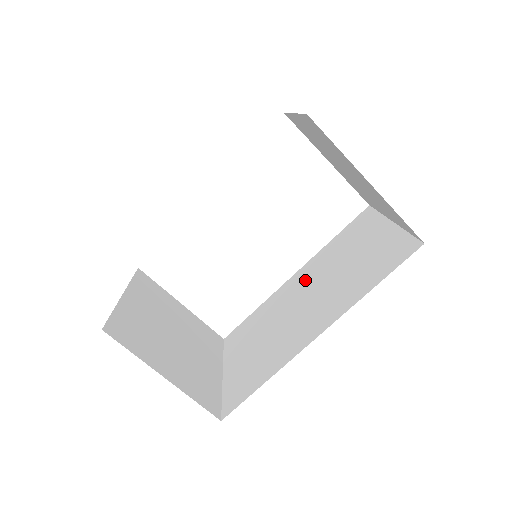
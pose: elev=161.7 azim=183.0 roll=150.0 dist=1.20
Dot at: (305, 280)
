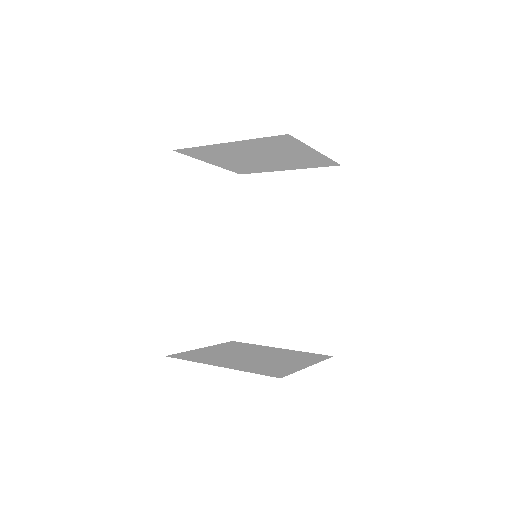
Dot at: (259, 250)
